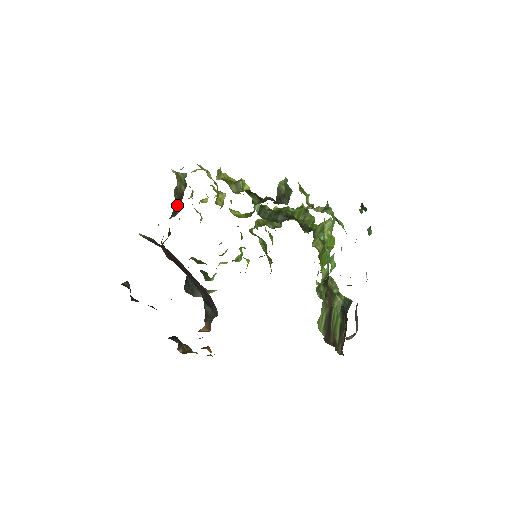
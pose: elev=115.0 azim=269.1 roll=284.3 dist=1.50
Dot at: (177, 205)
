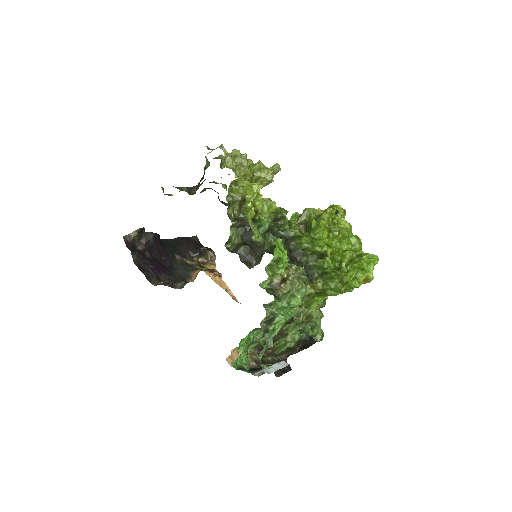
Dot at: (198, 185)
